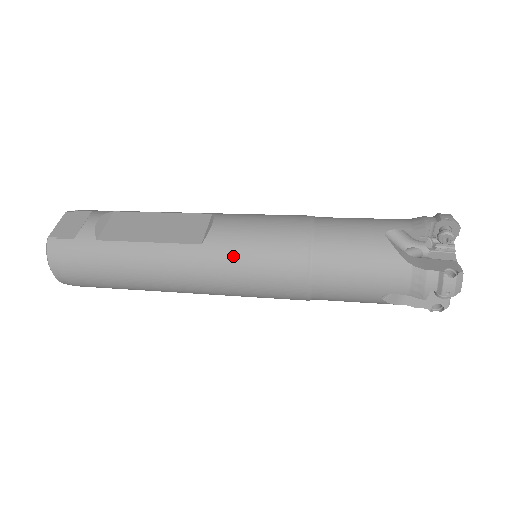
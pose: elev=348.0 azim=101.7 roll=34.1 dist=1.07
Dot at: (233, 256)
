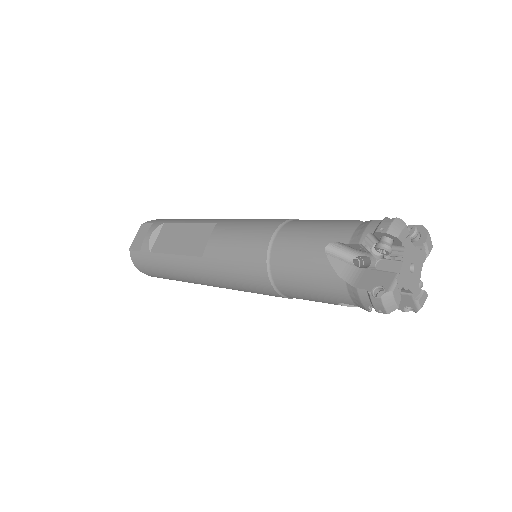
Dot at: (221, 267)
